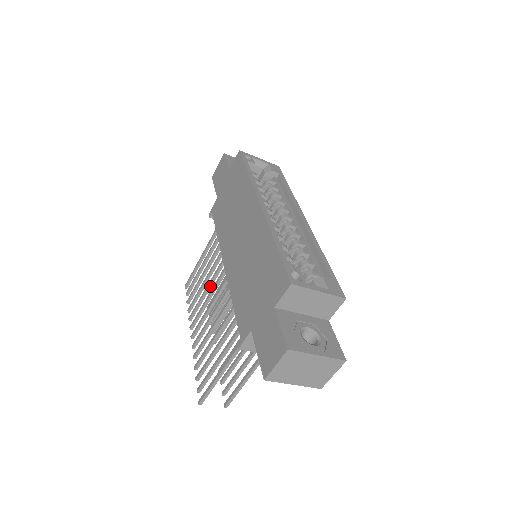
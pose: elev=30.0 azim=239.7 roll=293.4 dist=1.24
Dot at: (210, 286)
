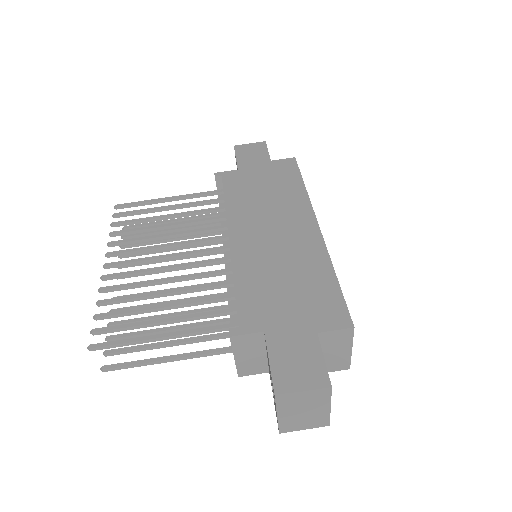
Dot at: (172, 236)
